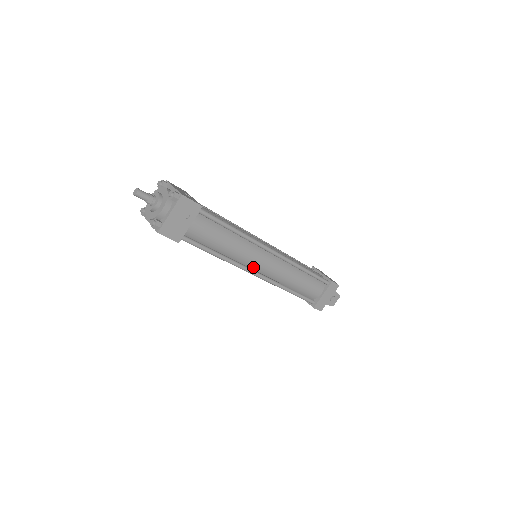
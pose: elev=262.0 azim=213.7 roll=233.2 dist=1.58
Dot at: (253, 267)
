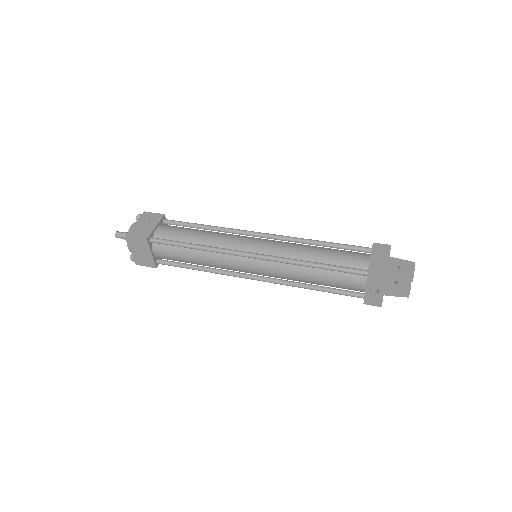
Dot at: (245, 251)
